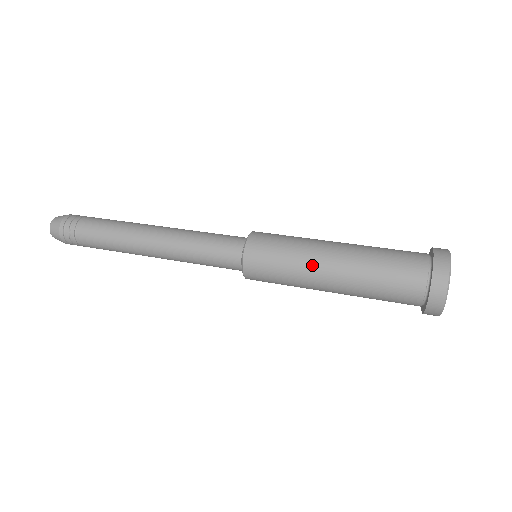
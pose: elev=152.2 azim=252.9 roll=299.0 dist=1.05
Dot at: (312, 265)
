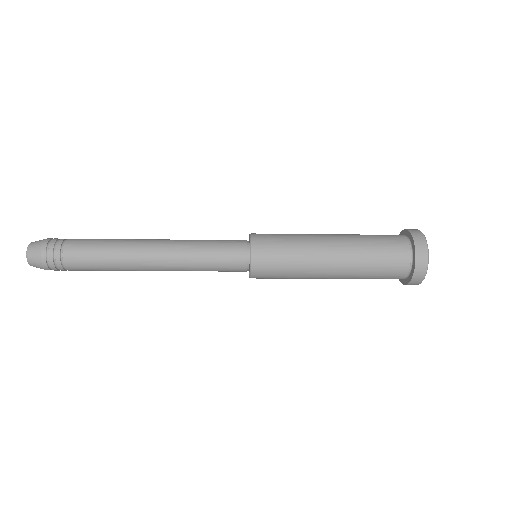
Dot at: (315, 249)
